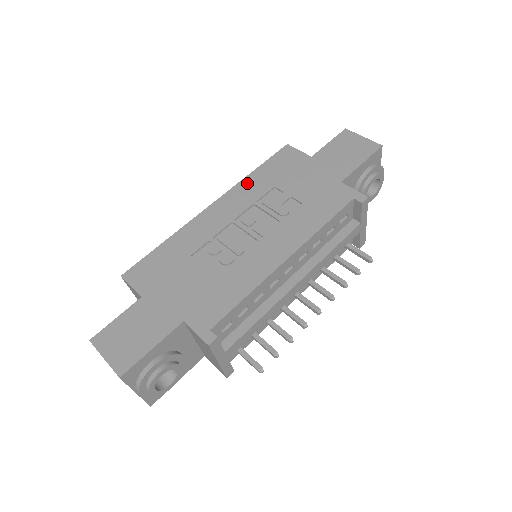
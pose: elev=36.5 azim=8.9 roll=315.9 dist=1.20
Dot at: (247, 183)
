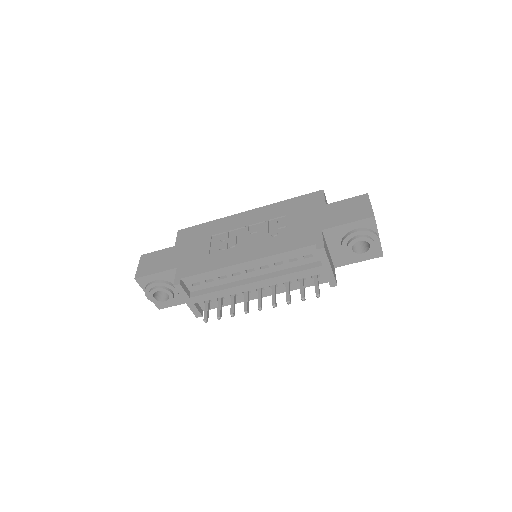
Dot at: (276, 206)
